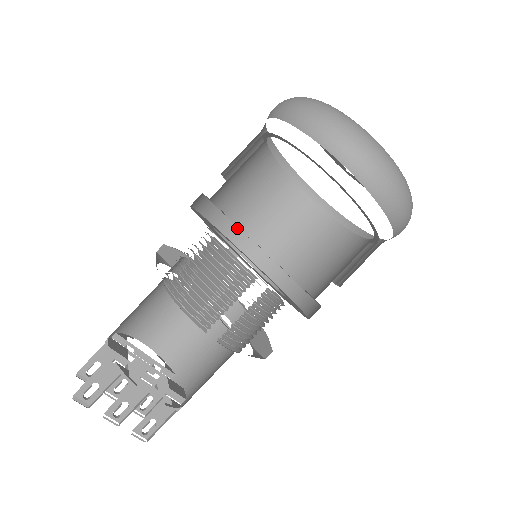
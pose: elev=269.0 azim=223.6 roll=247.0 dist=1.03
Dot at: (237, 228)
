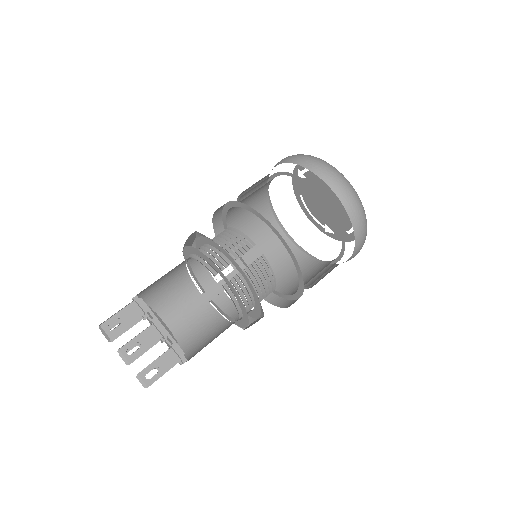
Dot at: (244, 265)
